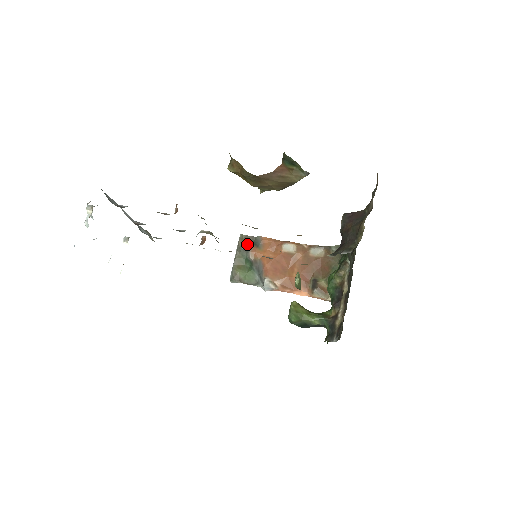
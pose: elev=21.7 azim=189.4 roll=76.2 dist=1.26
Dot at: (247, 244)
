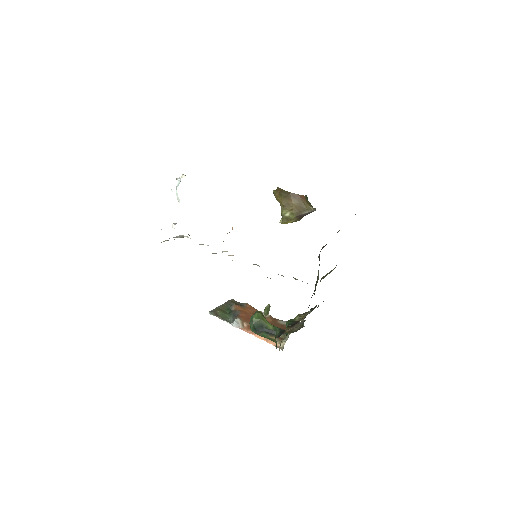
Dot at: (234, 303)
